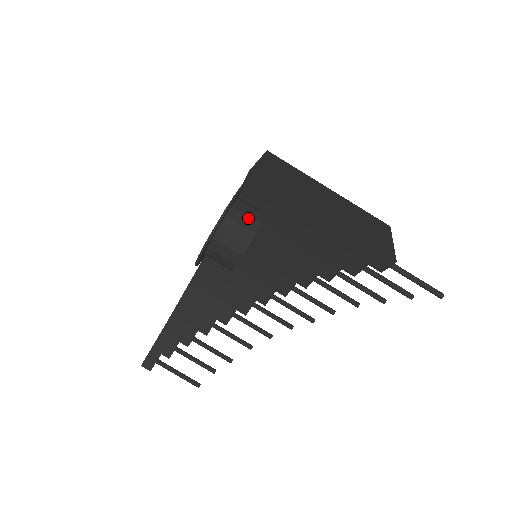
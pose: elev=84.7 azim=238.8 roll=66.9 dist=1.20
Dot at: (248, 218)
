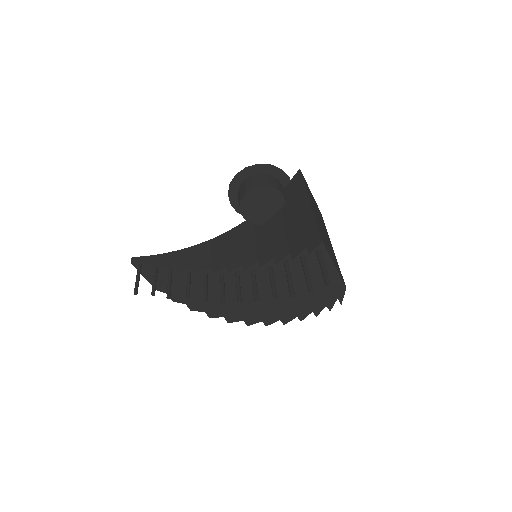
Dot at: (276, 184)
